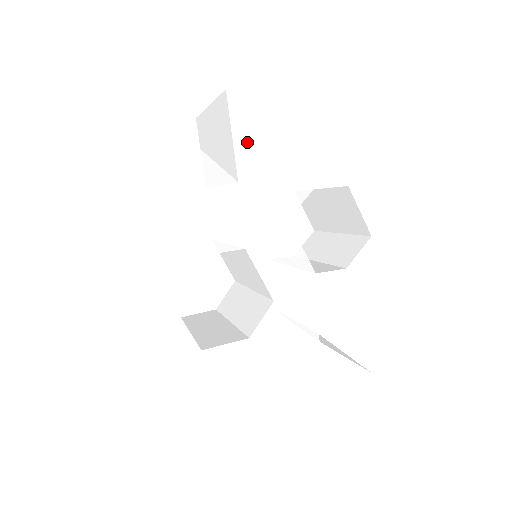
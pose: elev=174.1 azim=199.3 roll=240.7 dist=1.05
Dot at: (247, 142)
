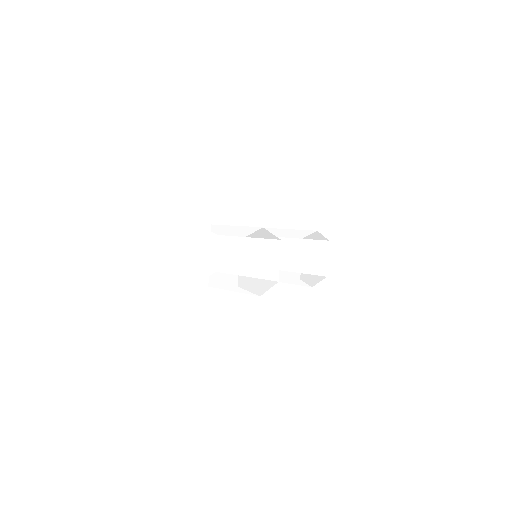
Dot at: (305, 183)
